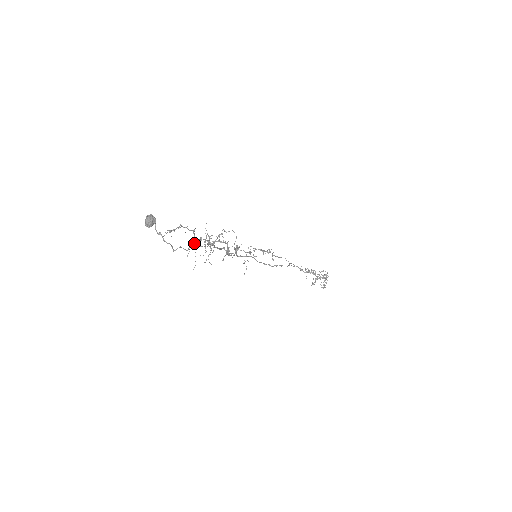
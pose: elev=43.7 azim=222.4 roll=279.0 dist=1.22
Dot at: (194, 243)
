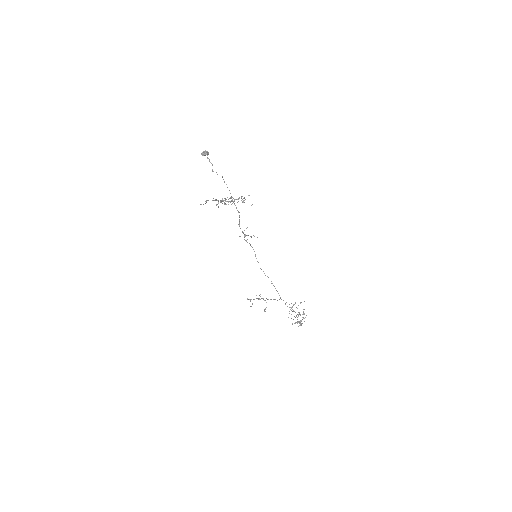
Dot at: (221, 202)
